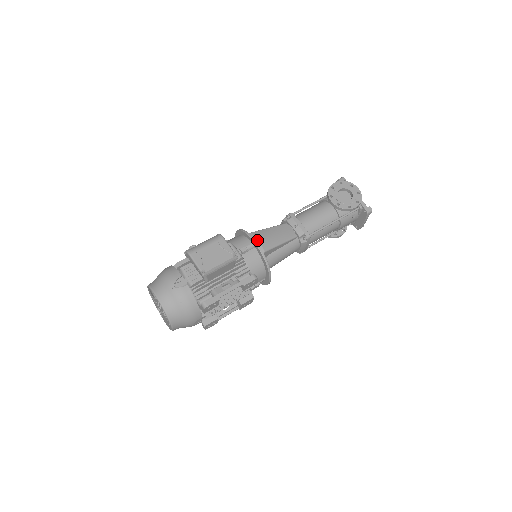
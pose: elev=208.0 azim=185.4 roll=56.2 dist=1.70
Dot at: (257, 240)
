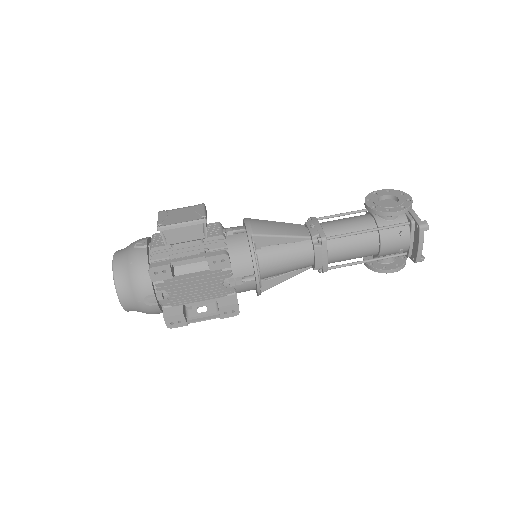
Dot at: (249, 223)
